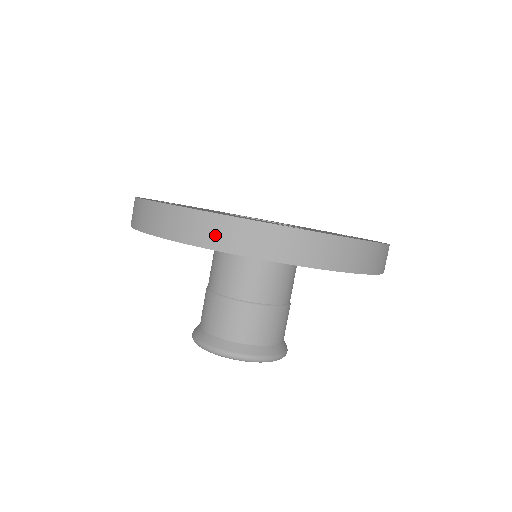
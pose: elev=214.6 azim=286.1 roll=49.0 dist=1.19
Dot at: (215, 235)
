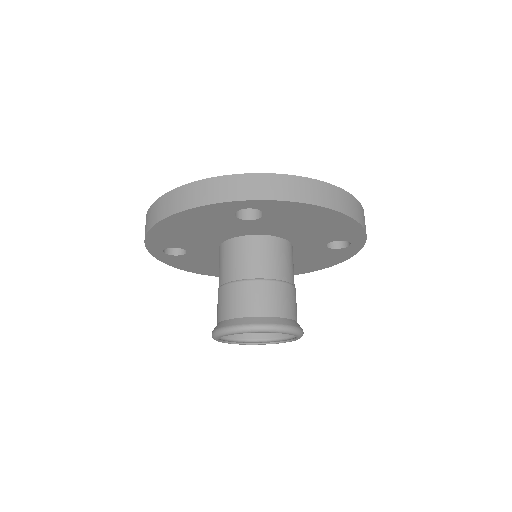
Dot at: (185, 200)
